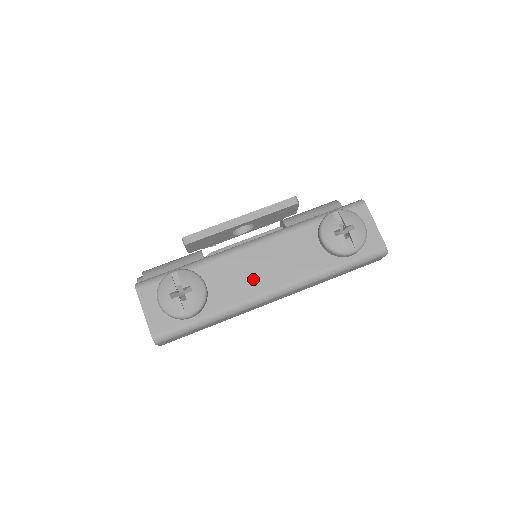
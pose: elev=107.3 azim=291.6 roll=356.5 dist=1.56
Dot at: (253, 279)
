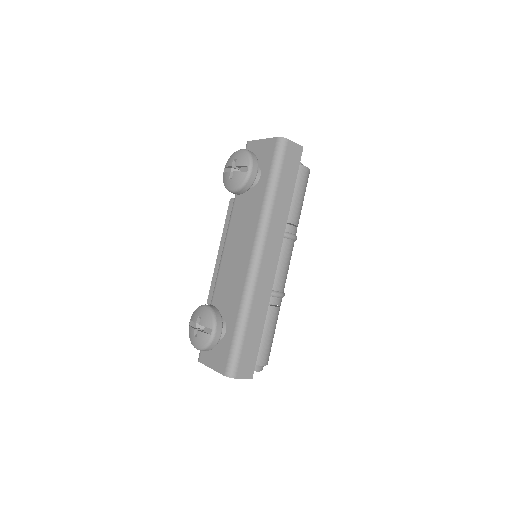
Dot at: (238, 266)
